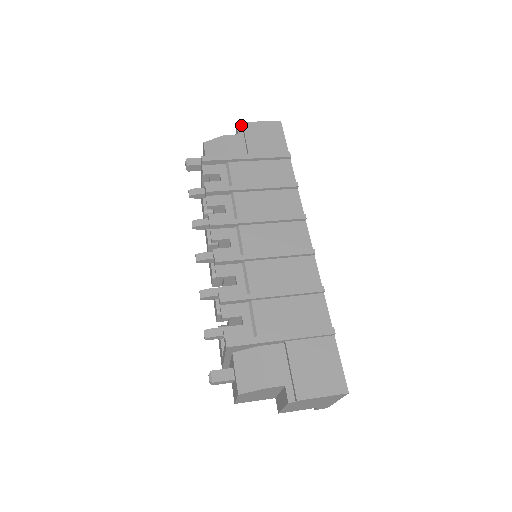
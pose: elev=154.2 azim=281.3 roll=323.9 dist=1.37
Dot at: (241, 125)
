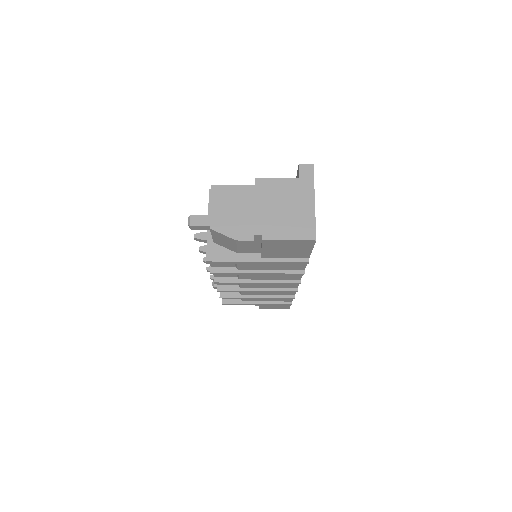
Dot at: (260, 235)
